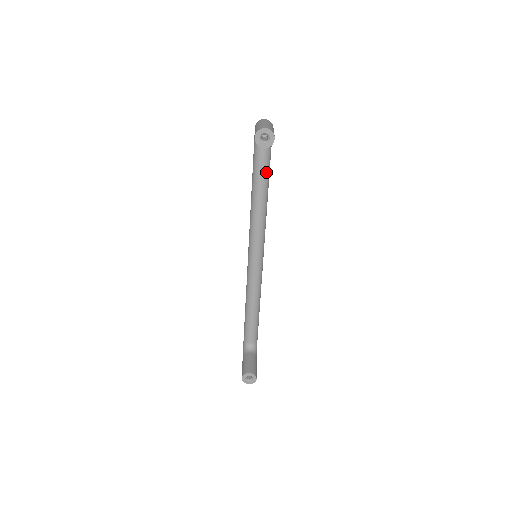
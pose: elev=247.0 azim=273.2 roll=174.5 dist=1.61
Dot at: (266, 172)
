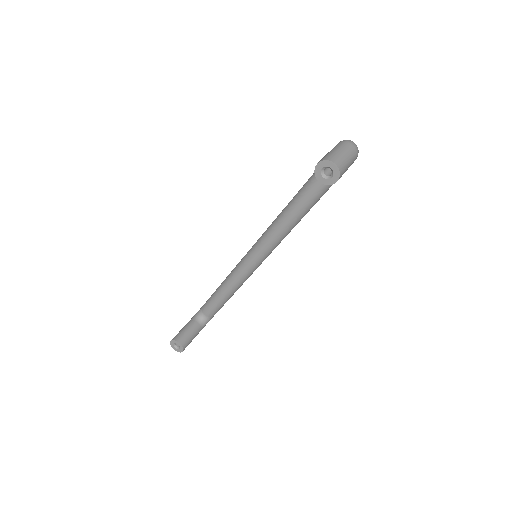
Dot at: (319, 193)
